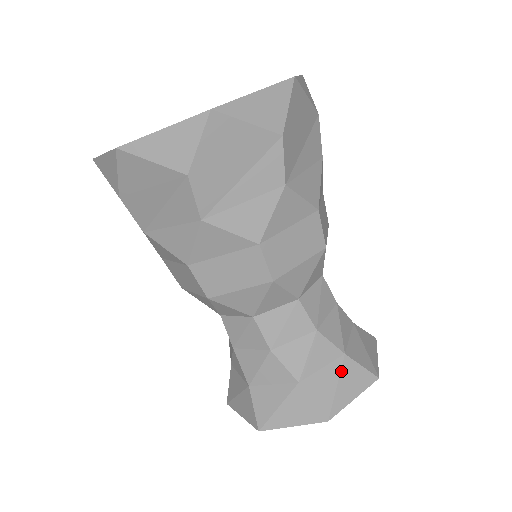
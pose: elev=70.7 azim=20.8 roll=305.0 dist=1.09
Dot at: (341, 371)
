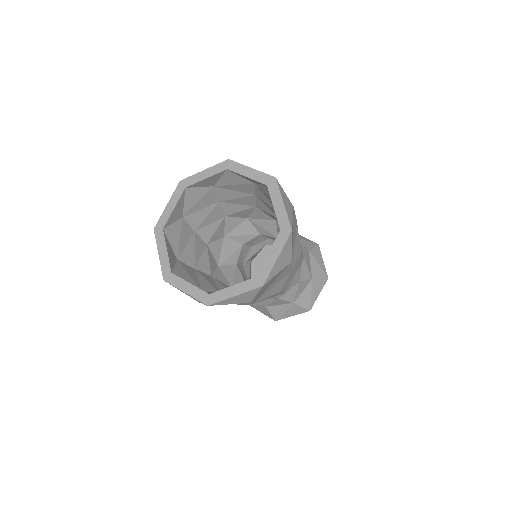
Dot at: (289, 308)
